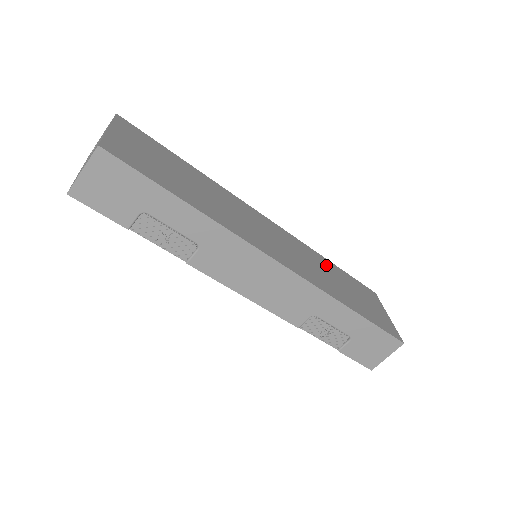
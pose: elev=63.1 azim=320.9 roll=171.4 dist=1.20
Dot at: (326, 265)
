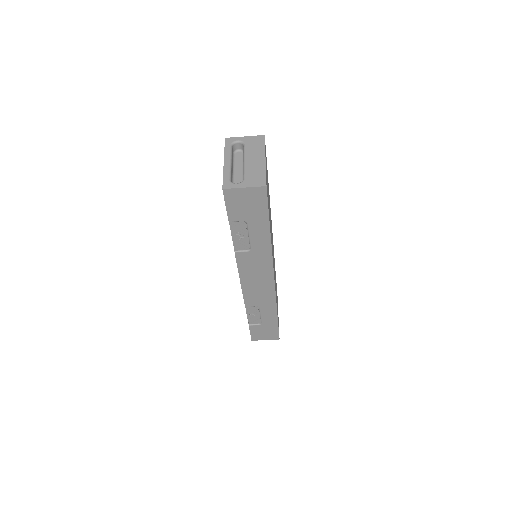
Dot at: occluded
